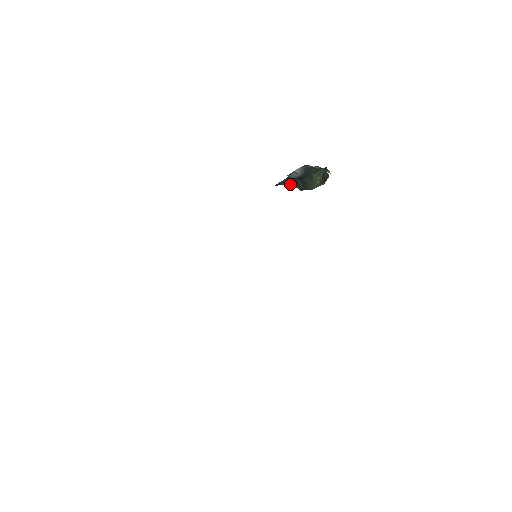
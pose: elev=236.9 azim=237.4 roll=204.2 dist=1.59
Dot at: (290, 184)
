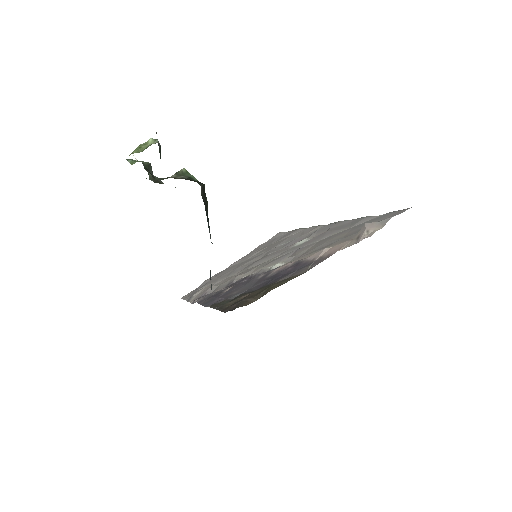
Dot at: occluded
